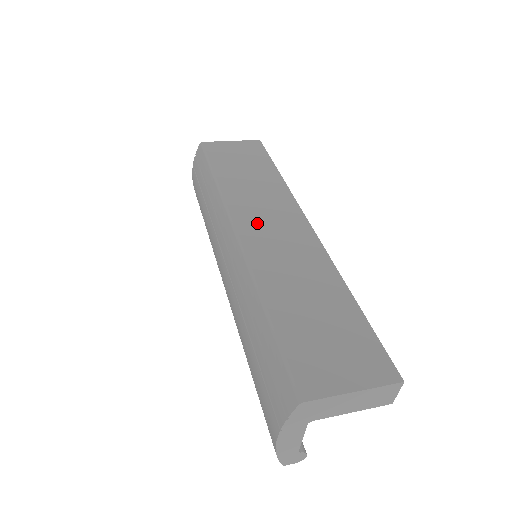
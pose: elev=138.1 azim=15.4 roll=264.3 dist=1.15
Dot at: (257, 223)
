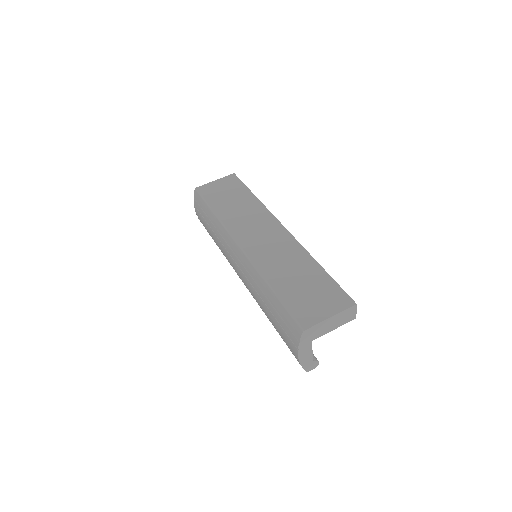
Dot at: (250, 236)
